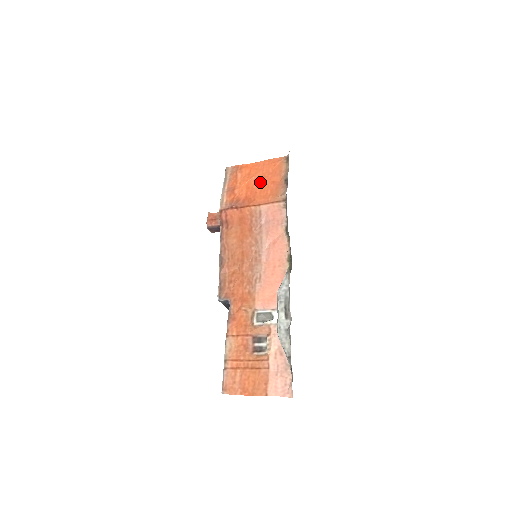
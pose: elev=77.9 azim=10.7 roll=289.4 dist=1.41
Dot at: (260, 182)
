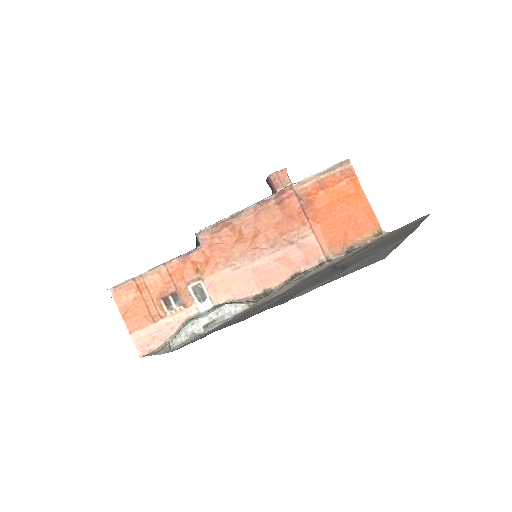
Dot at: (341, 216)
